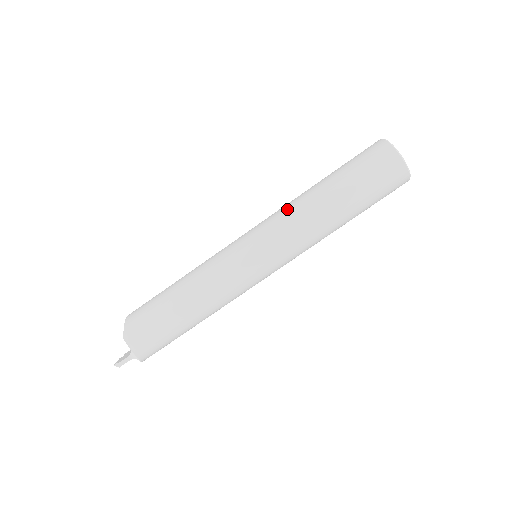
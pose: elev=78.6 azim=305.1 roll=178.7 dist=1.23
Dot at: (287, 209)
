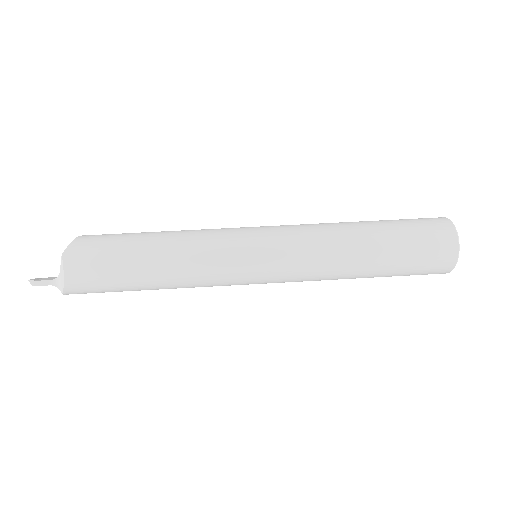
Dot at: (318, 226)
